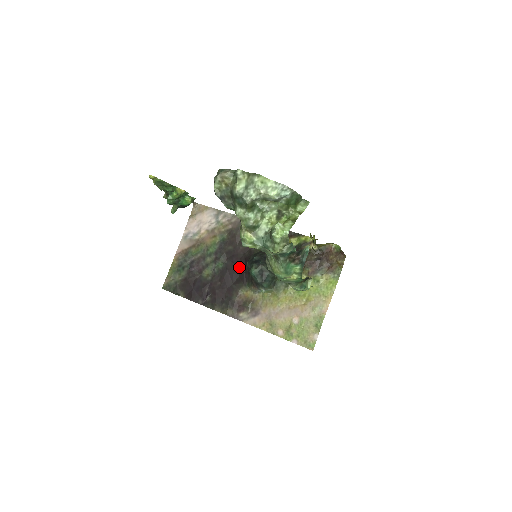
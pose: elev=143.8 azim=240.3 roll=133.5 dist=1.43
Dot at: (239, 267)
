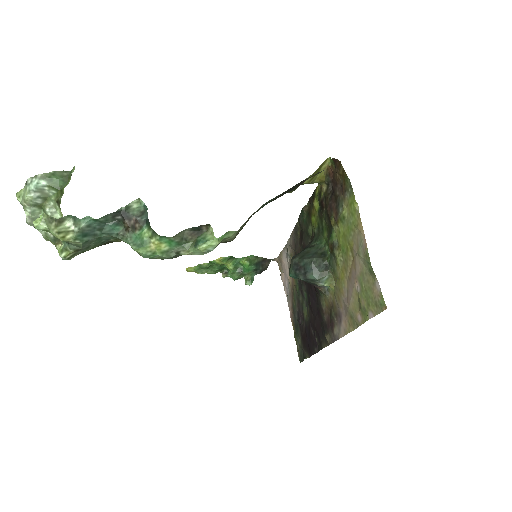
Dot at: occluded
